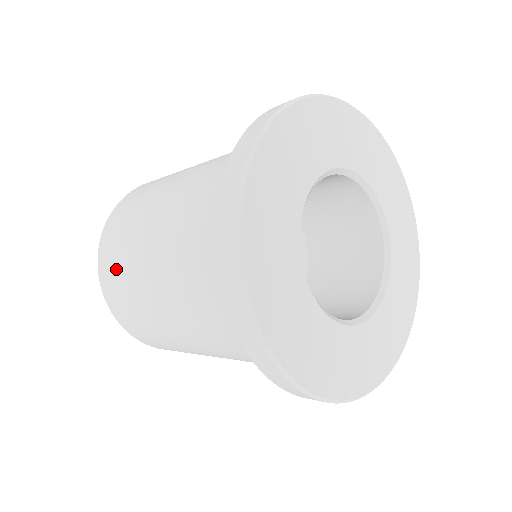
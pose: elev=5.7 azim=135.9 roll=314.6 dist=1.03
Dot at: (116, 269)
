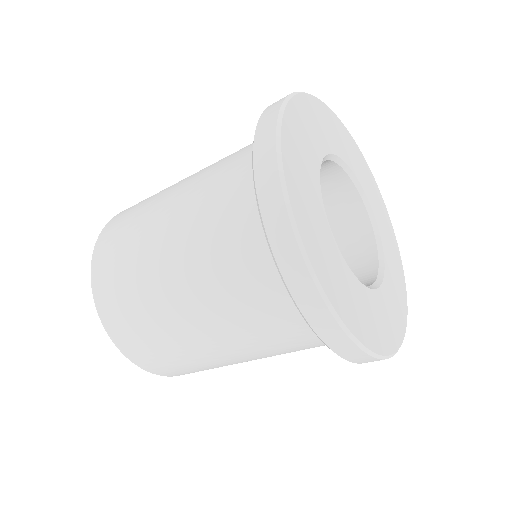
Dot at: (125, 306)
